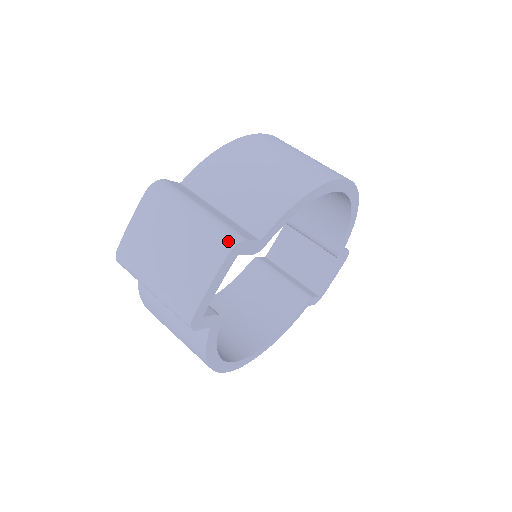
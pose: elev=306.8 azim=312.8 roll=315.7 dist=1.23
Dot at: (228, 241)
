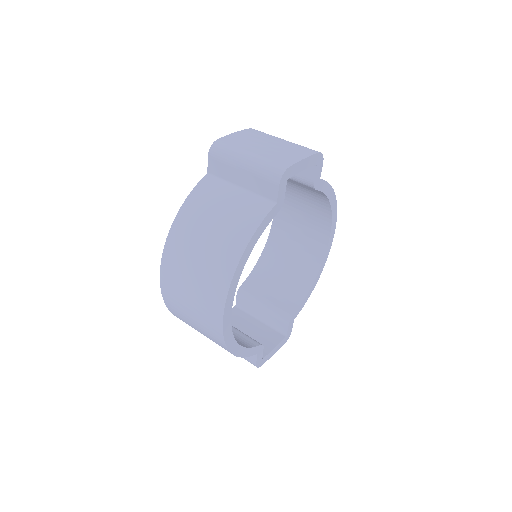
Dot at: occluded
